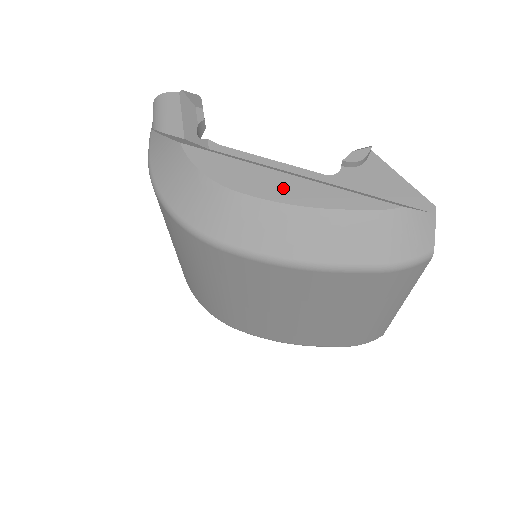
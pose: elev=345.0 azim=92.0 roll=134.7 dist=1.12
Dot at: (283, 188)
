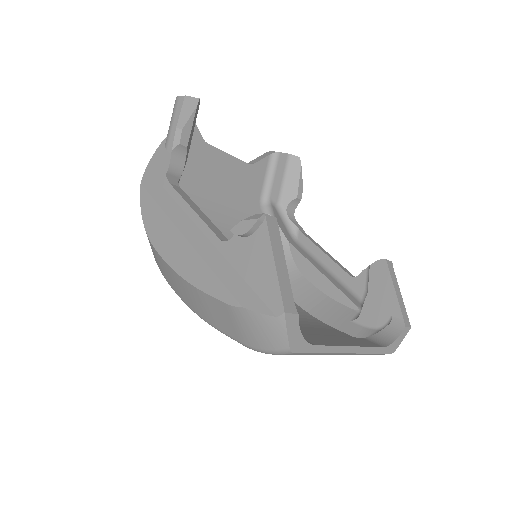
Dot at: (177, 253)
